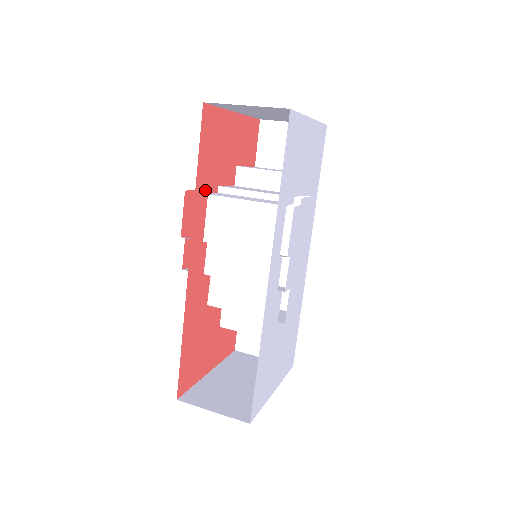
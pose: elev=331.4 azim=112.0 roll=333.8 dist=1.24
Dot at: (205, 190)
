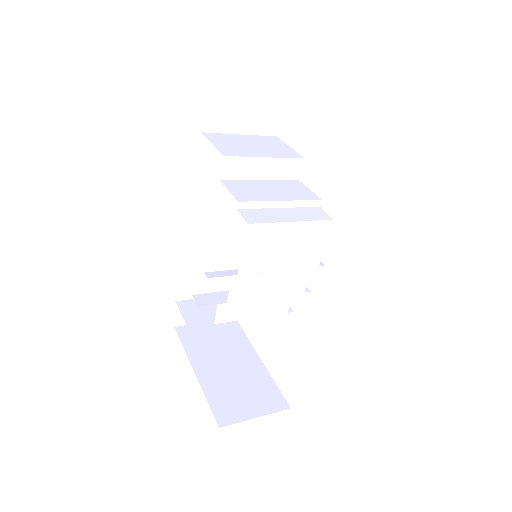
Dot at: occluded
